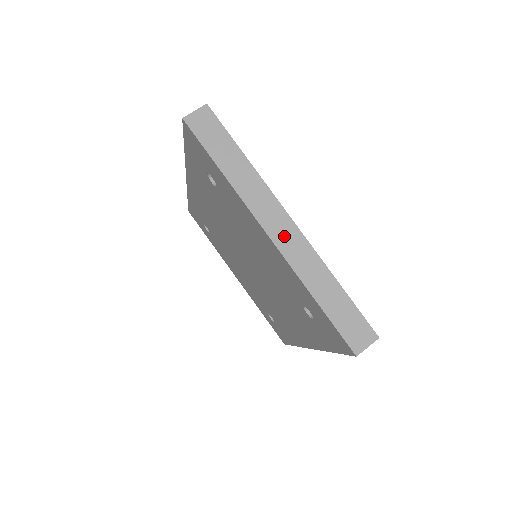
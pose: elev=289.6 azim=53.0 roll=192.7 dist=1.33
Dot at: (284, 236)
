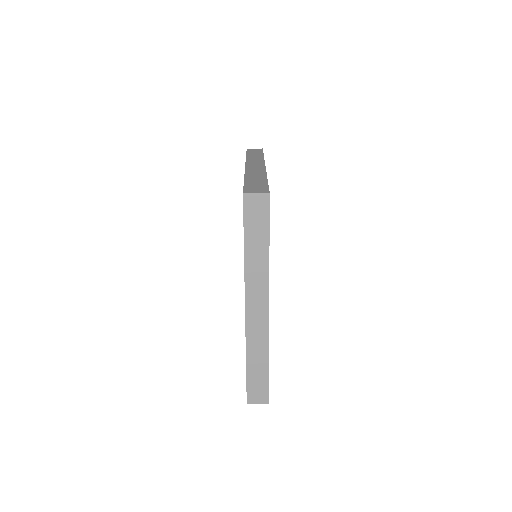
Dot at: (255, 316)
